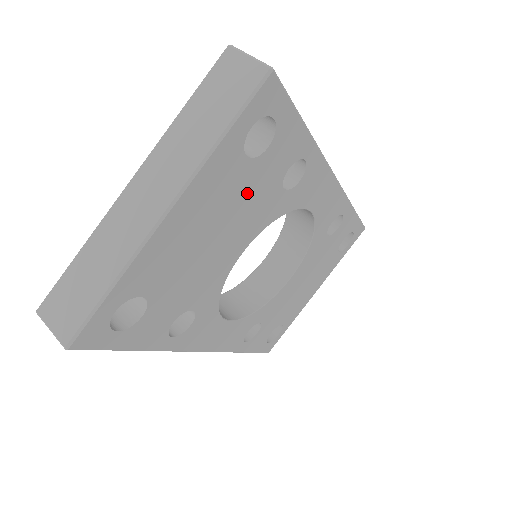
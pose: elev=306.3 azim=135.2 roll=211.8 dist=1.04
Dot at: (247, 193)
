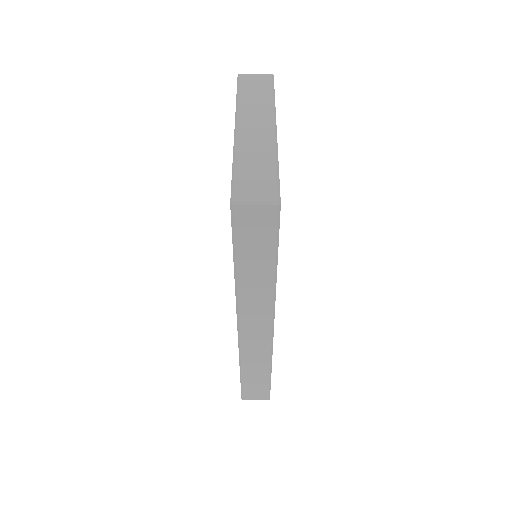
Dot at: occluded
